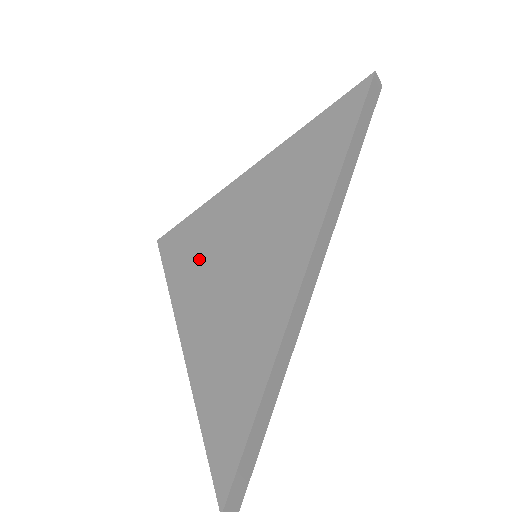
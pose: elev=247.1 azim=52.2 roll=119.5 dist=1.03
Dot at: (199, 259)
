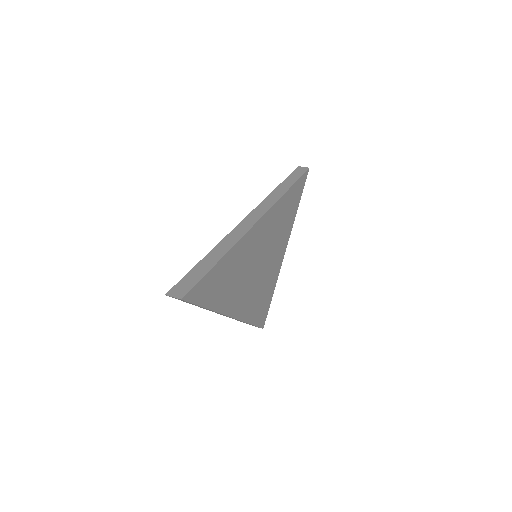
Dot at: occluded
